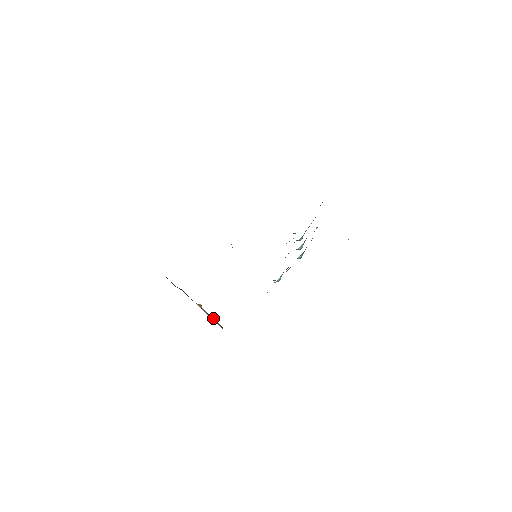
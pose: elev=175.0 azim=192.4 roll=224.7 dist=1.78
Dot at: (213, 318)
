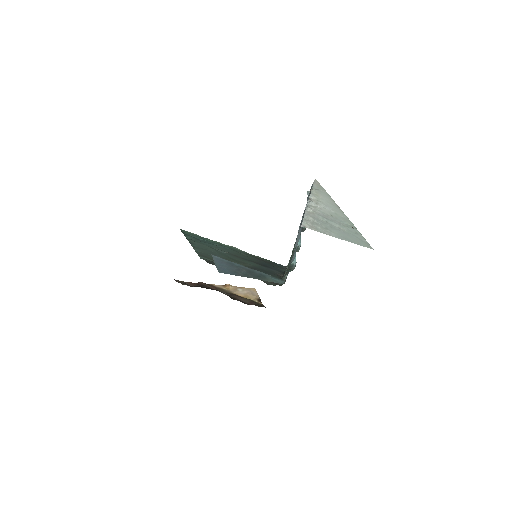
Dot at: (246, 299)
